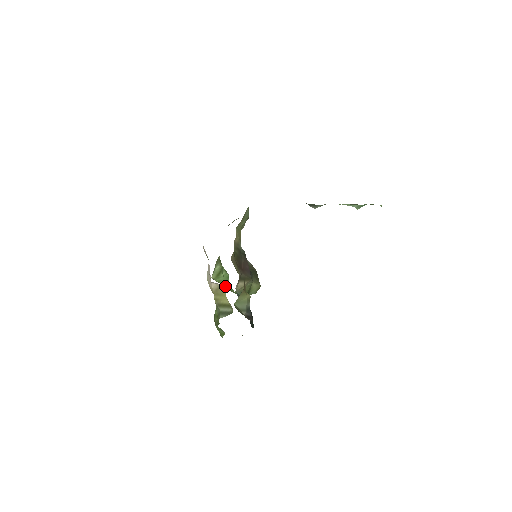
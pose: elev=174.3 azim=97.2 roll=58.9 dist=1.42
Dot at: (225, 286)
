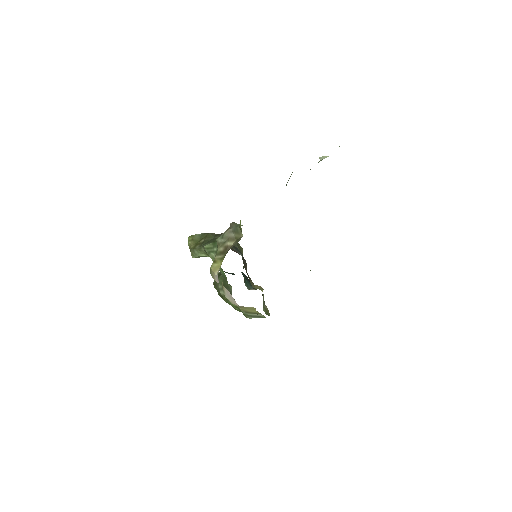
Dot at: occluded
